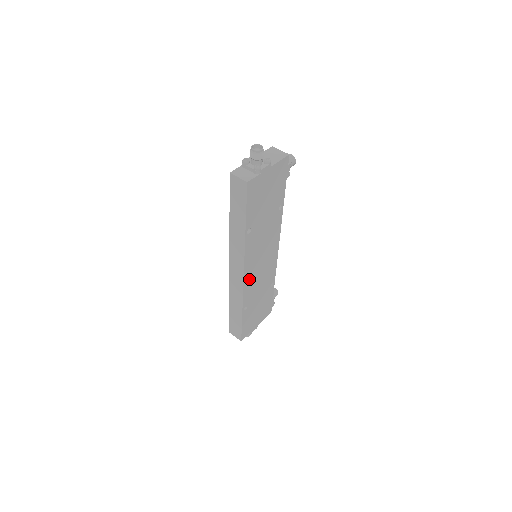
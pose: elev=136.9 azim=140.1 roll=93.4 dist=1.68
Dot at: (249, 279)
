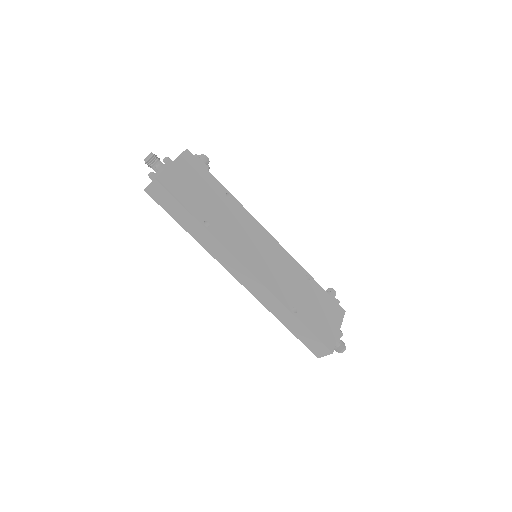
Dot at: (263, 275)
